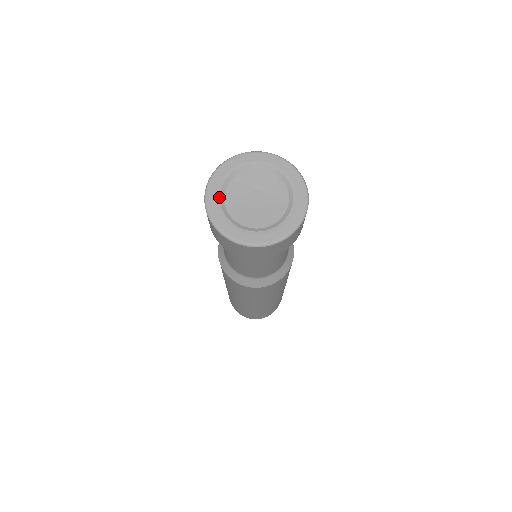
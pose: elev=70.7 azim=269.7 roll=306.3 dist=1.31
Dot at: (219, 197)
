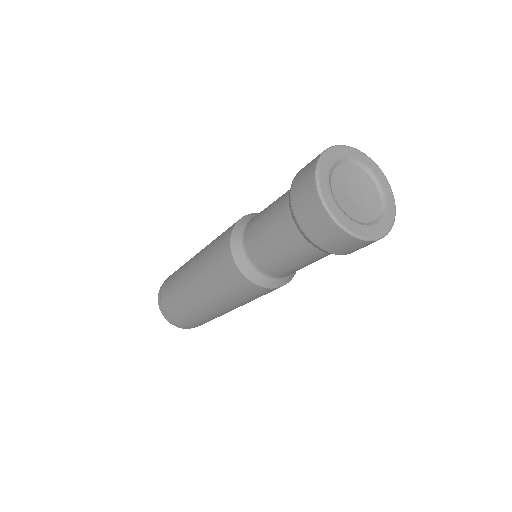
Dot at: (339, 159)
